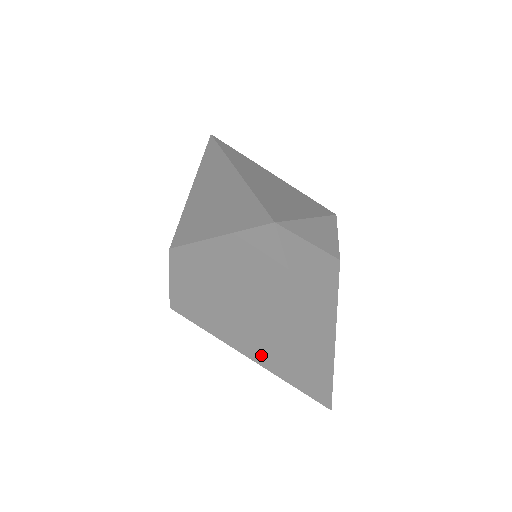
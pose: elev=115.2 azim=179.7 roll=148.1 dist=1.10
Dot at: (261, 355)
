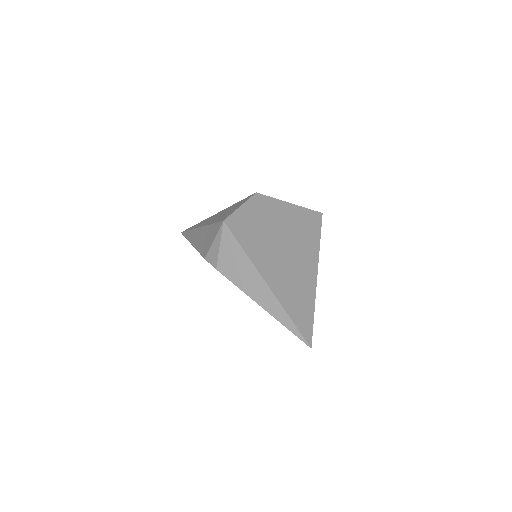
Dot at: (277, 282)
